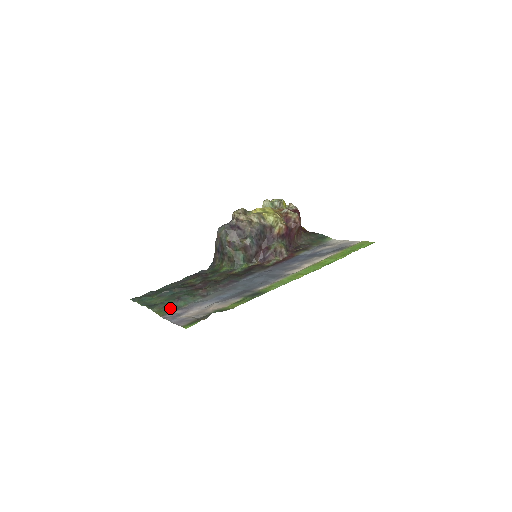
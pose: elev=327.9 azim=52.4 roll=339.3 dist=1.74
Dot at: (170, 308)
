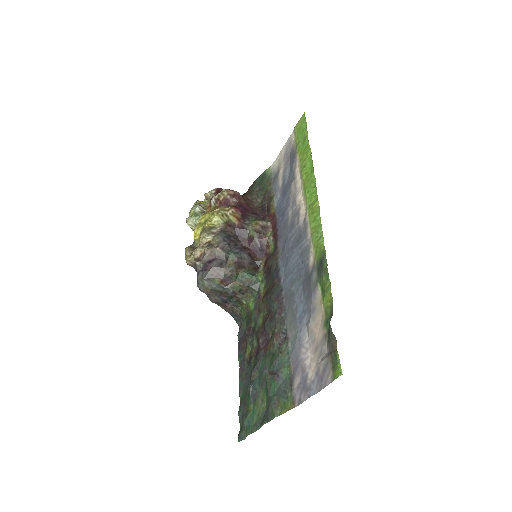
Dot at: (285, 390)
